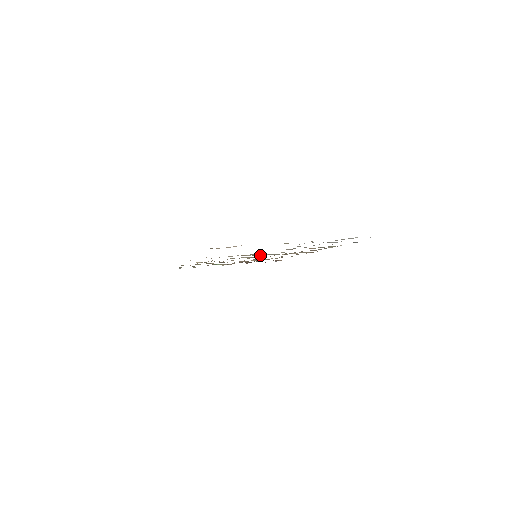
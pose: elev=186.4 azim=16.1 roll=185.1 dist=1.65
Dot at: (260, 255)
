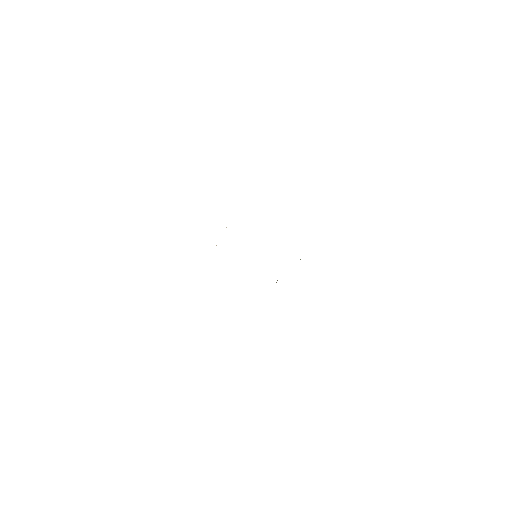
Dot at: occluded
